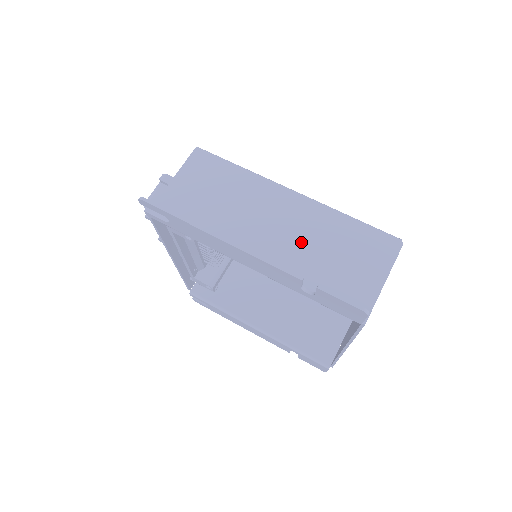
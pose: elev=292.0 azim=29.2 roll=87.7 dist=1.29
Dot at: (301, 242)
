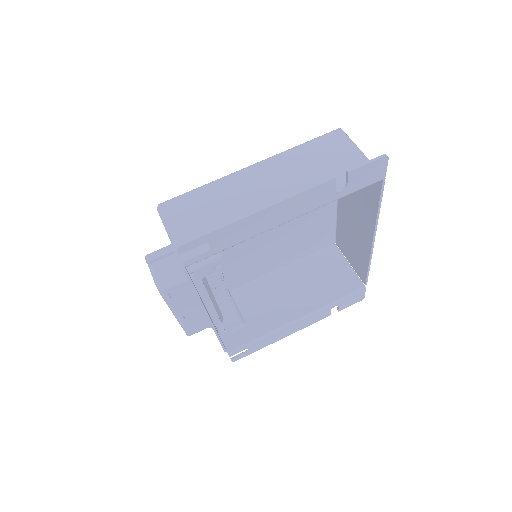
Dot at: (296, 180)
